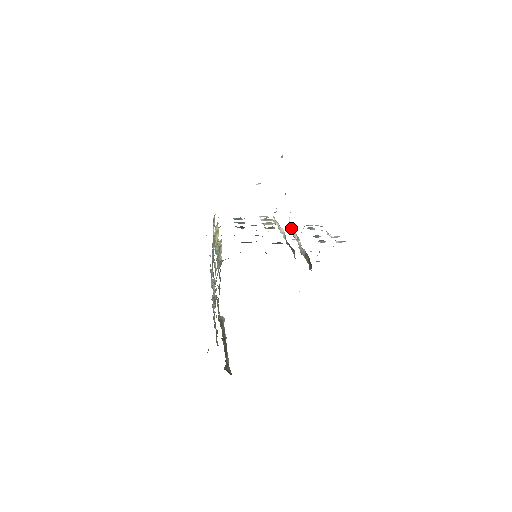
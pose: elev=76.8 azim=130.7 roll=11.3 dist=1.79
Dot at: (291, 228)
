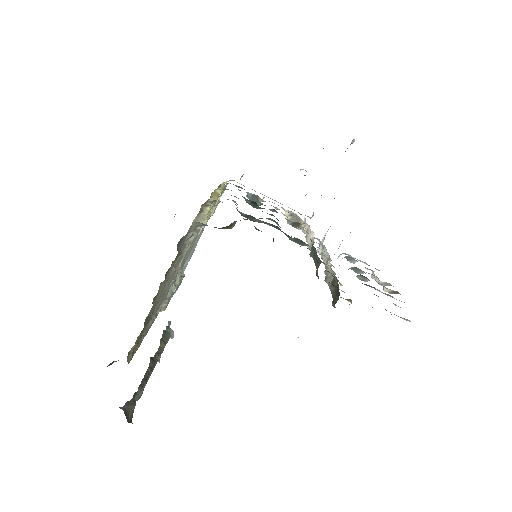
Dot at: (323, 246)
